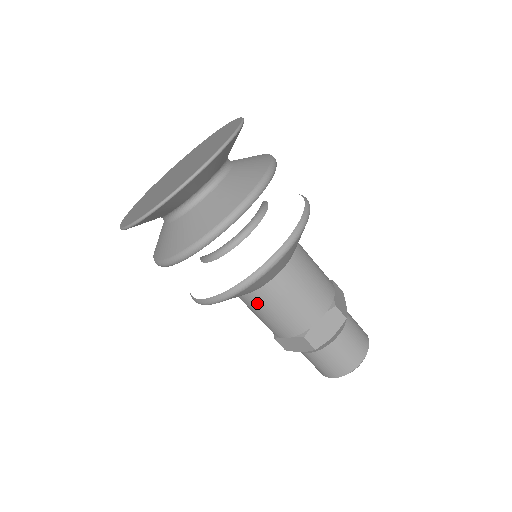
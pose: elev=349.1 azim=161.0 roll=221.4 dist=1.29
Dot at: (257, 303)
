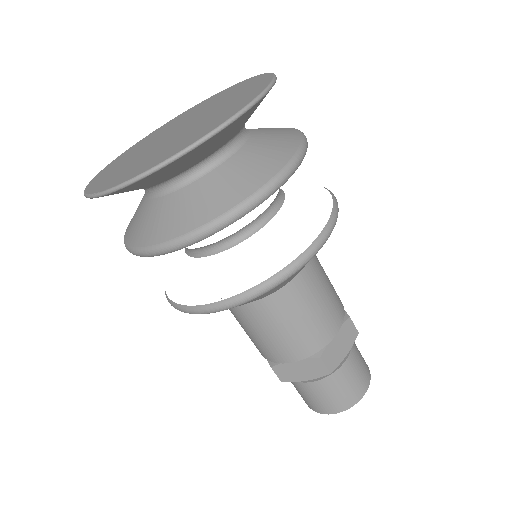
Dot at: (268, 313)
